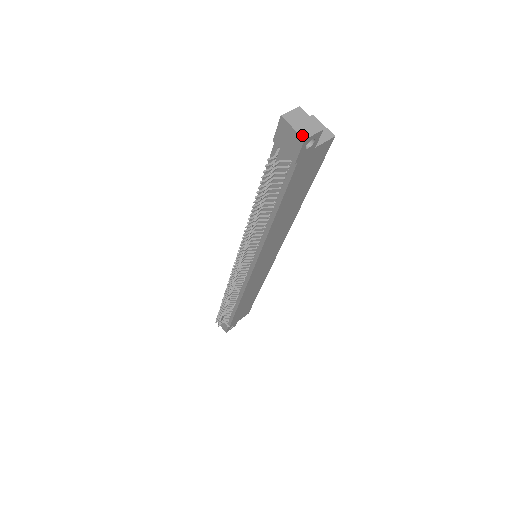
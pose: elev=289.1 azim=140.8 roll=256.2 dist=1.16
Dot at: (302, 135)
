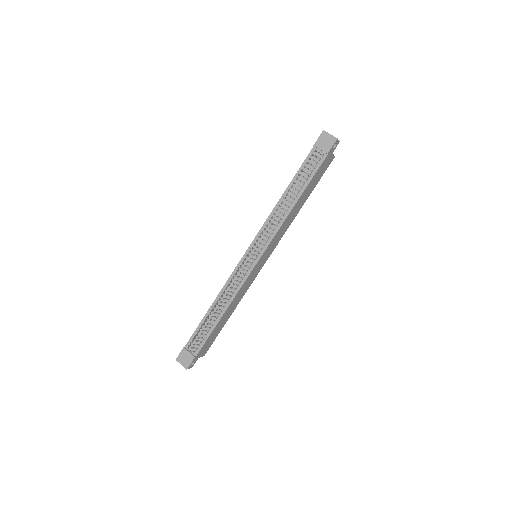
Dot at: (335, 137)
